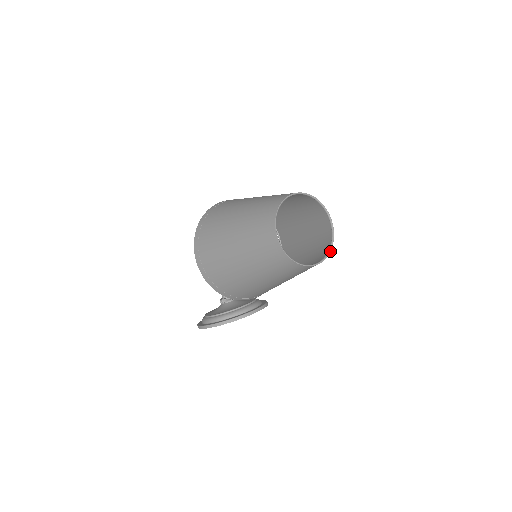
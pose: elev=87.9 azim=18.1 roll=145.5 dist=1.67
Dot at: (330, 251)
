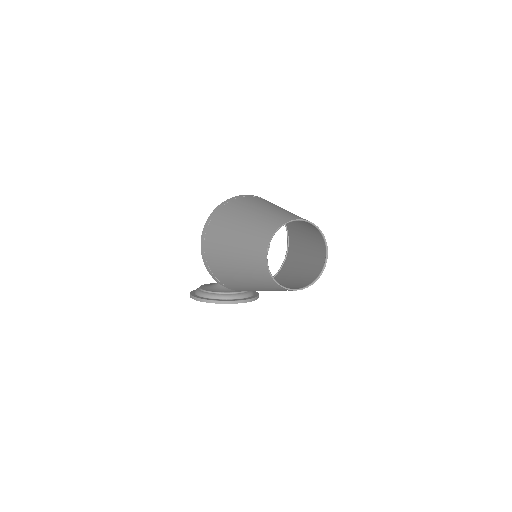
Dot at: occluded
